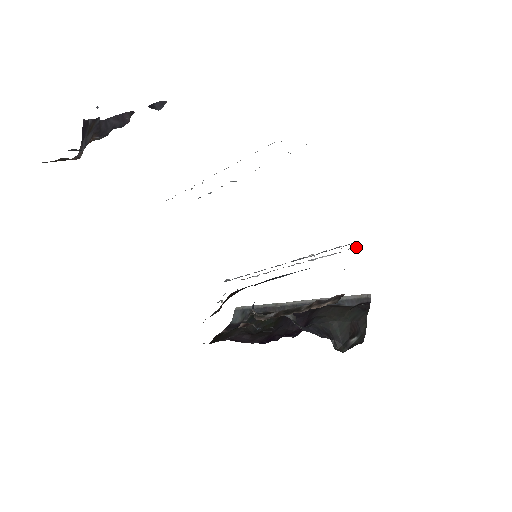
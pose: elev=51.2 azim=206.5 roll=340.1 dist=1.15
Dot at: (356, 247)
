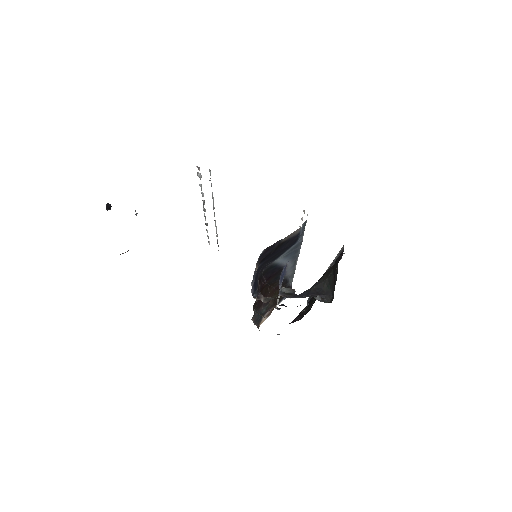
Dot at: (307, 214)
